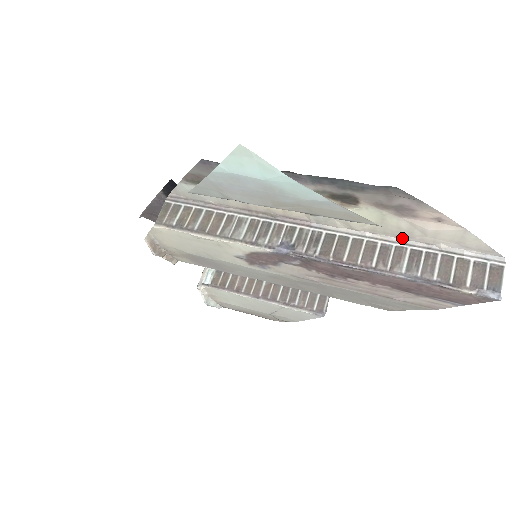
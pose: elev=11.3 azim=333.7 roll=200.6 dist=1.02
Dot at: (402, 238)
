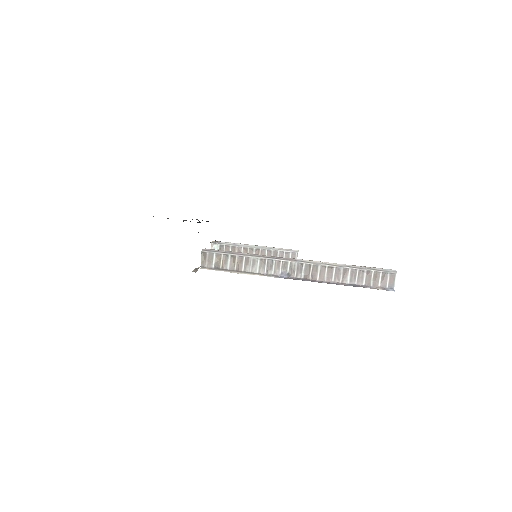
Dot at: occluded
